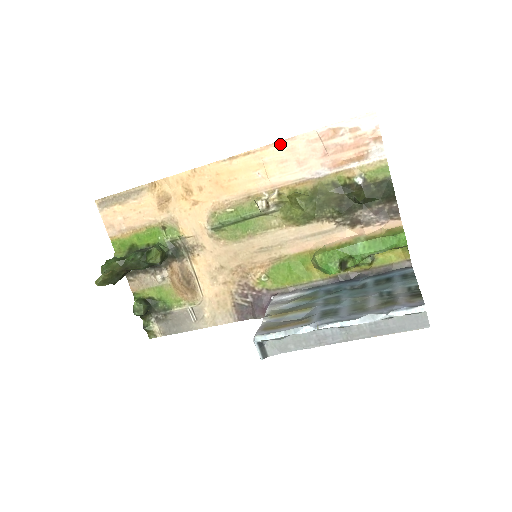
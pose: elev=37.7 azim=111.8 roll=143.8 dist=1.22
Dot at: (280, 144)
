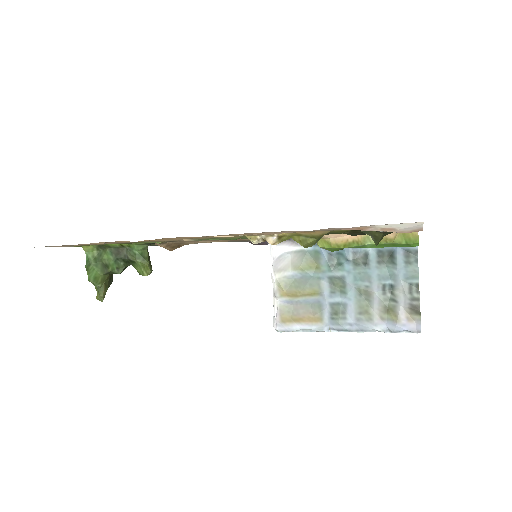
Dot at: occluded
